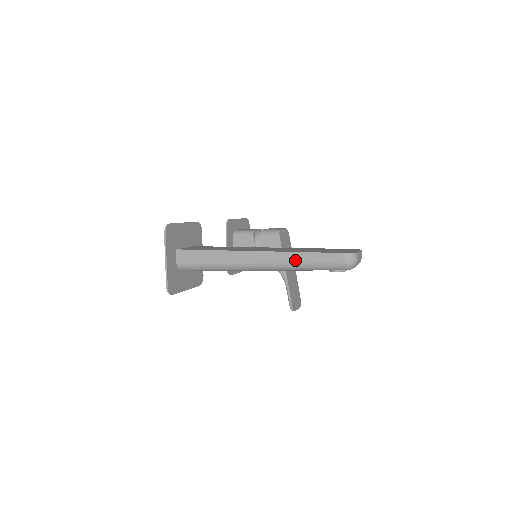
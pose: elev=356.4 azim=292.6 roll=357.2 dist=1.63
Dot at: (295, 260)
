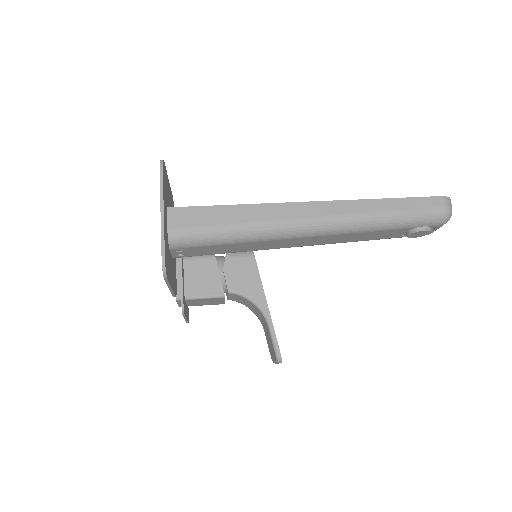
Dot at: (375, 210)
